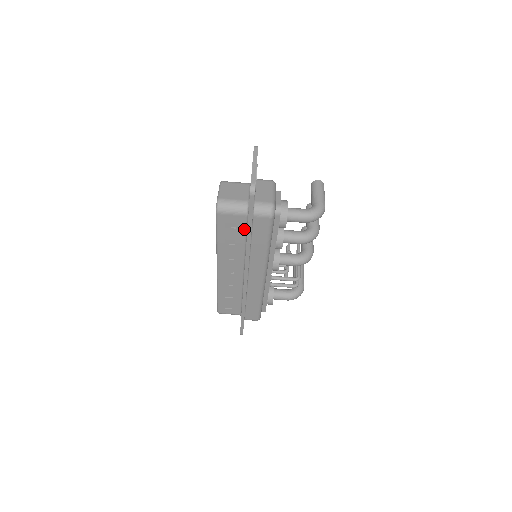
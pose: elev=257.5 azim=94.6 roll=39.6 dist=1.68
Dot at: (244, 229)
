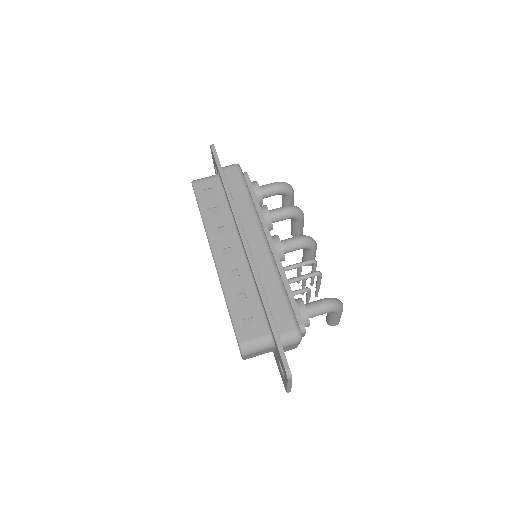
Dot at: (221, 191)
